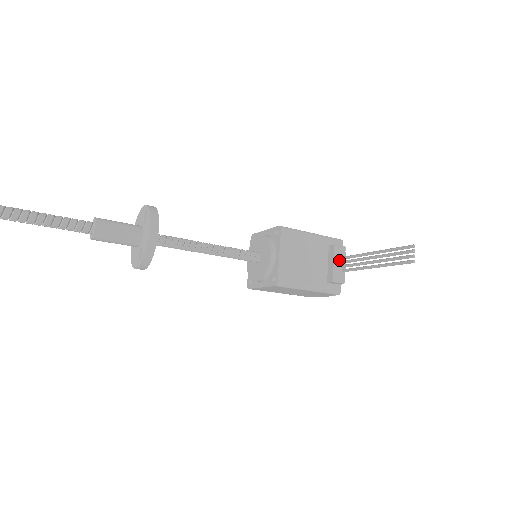
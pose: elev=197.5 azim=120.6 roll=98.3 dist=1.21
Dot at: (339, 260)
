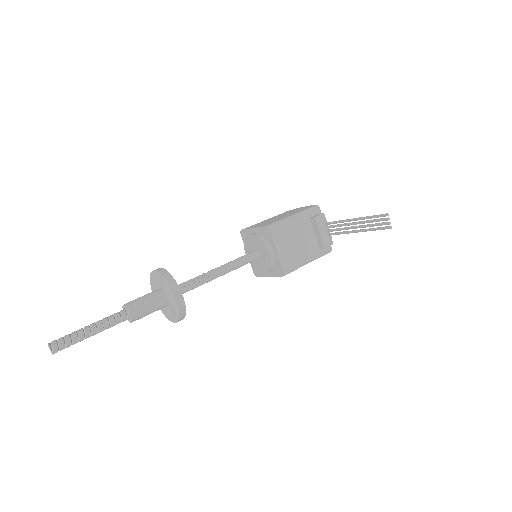
Dot at: (323, 228)
